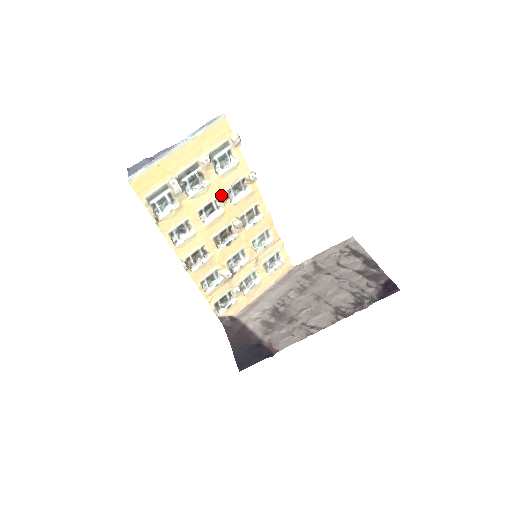
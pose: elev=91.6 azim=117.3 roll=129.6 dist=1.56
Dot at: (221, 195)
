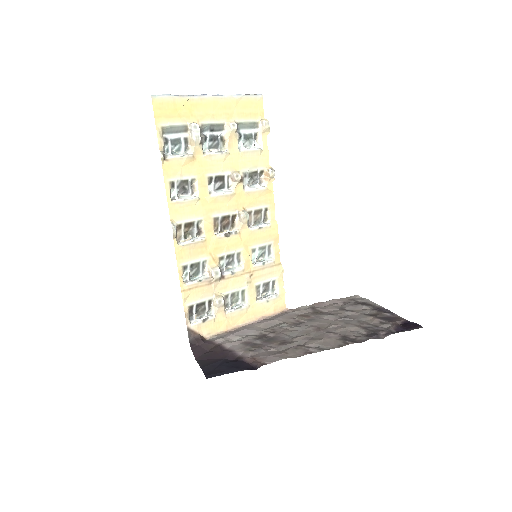
Dot at: (236, 172)
